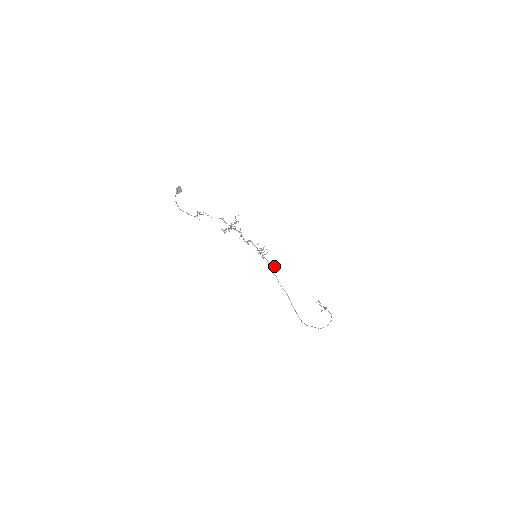
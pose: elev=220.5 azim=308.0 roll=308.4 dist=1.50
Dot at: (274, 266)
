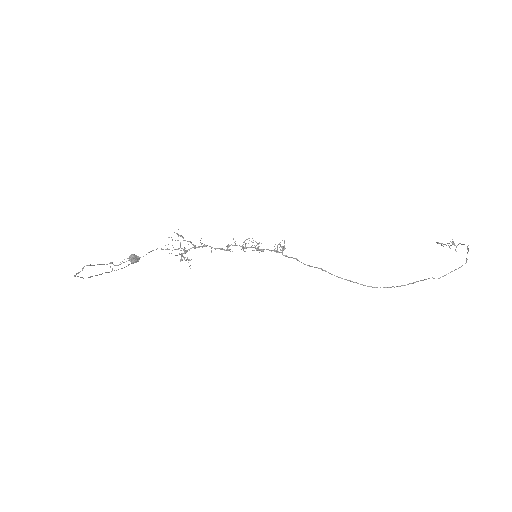
Dot at: (282, 249)
